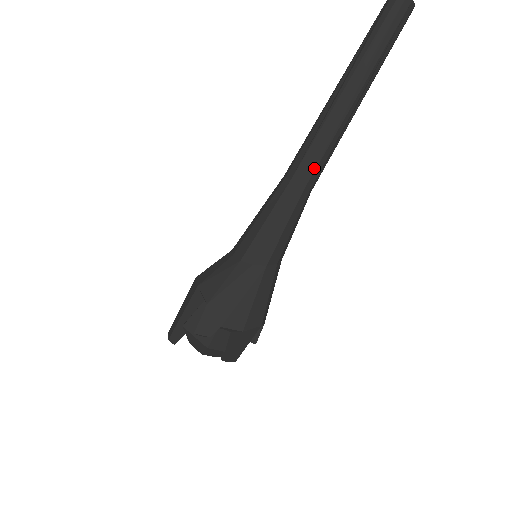
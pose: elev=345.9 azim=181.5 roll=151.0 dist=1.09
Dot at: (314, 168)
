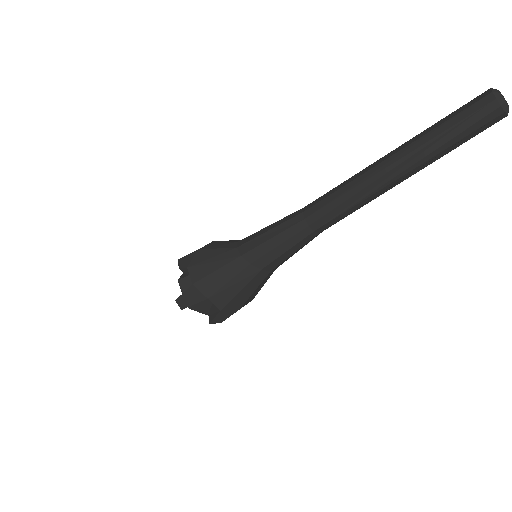
Dot at: (321, 207)
